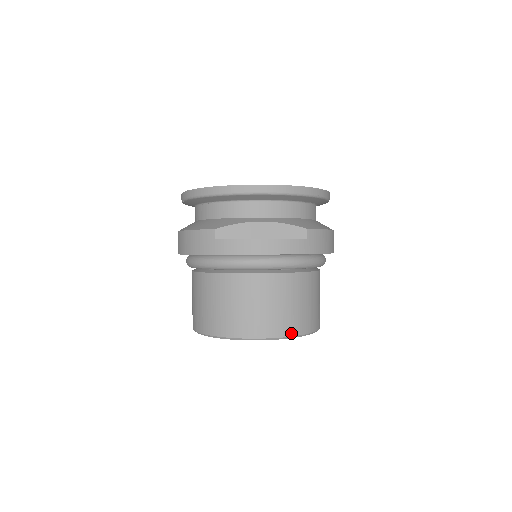
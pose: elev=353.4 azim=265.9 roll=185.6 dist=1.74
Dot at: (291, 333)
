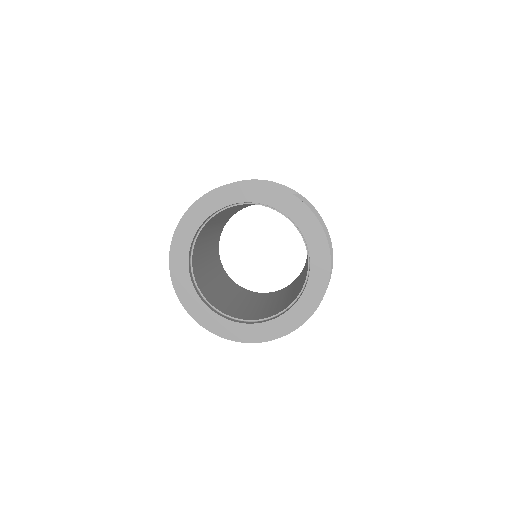
Dot at: occluded
